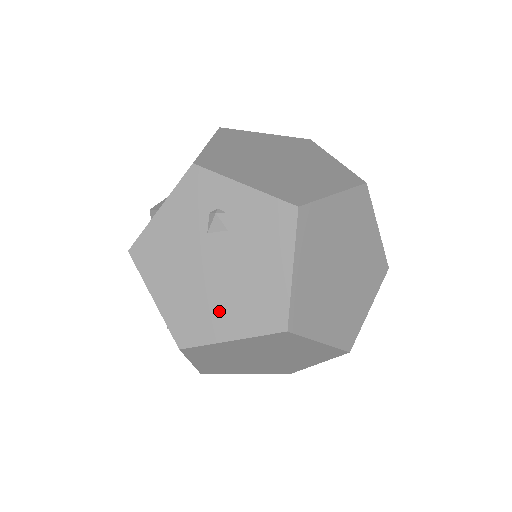
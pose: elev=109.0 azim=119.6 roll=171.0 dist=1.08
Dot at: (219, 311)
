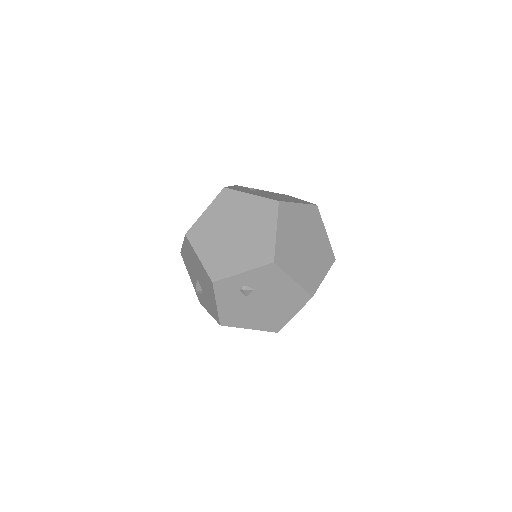
Dot at: (280, 312)
